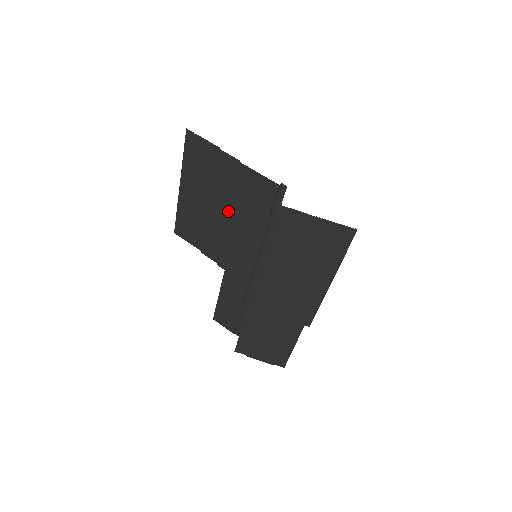
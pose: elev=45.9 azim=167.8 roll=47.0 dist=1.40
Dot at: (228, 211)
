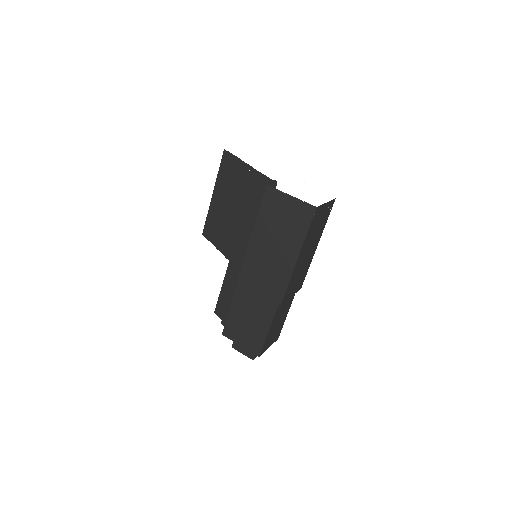
Dot at: (239, 208)
